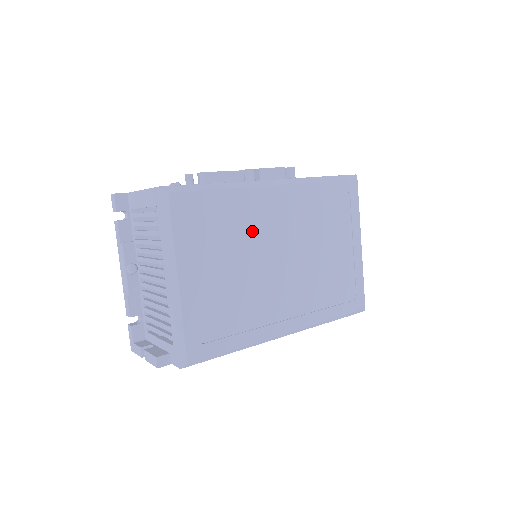
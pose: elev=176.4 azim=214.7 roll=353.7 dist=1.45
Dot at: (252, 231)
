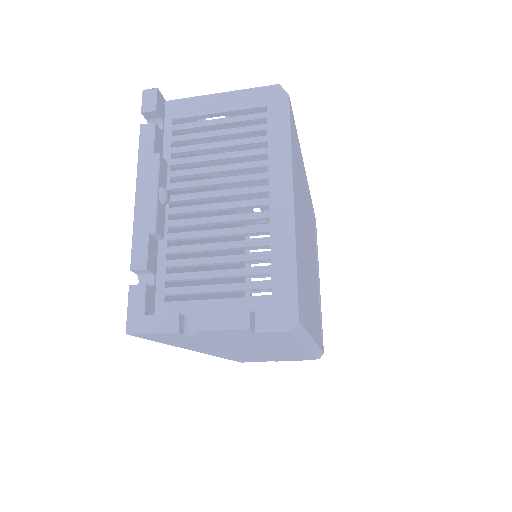
Dot at: (303, 202)
